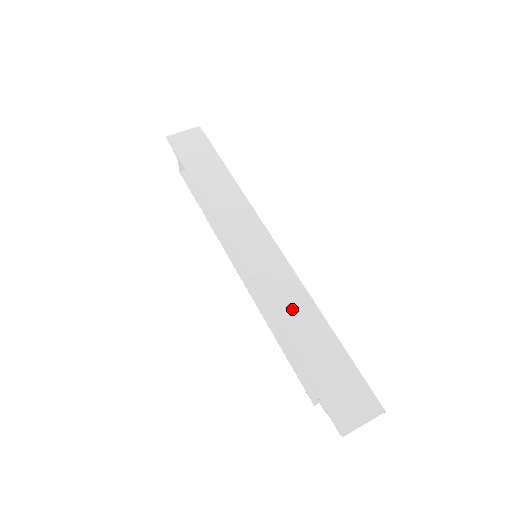
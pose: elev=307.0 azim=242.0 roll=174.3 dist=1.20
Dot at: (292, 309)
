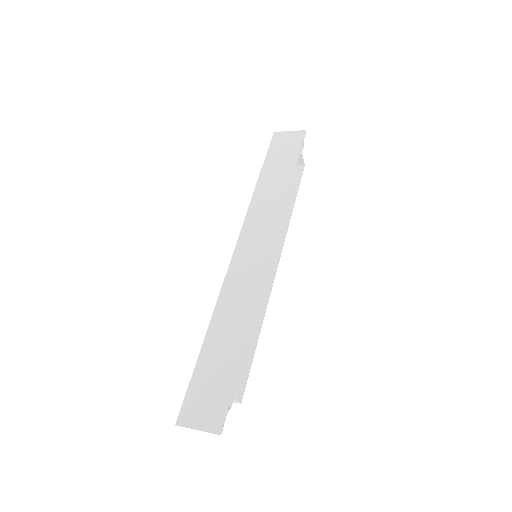
Dot at: (233, 310)
